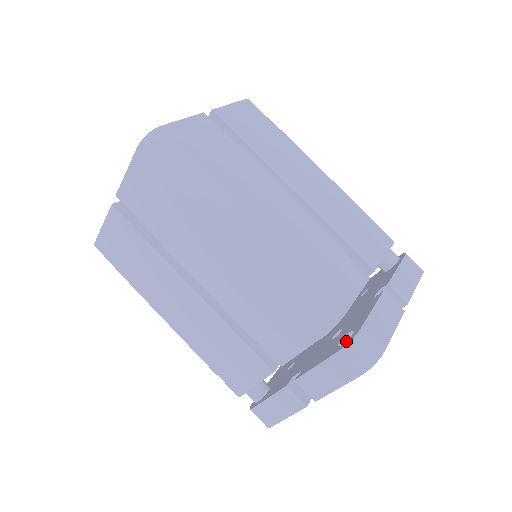
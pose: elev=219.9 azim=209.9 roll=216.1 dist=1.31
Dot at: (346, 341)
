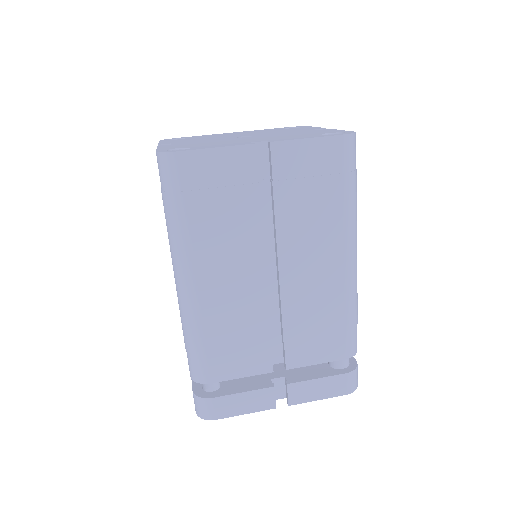
Dot at: (203, 391)
